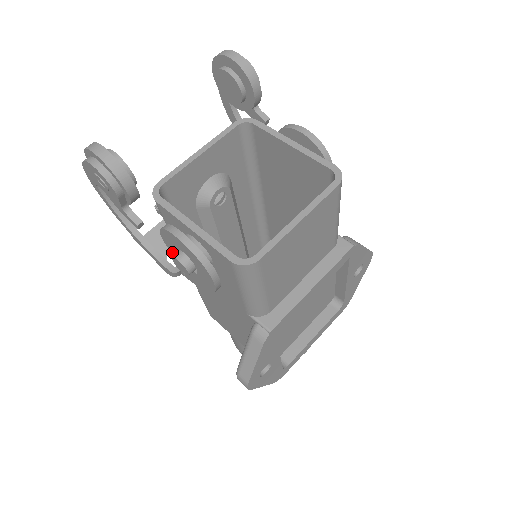
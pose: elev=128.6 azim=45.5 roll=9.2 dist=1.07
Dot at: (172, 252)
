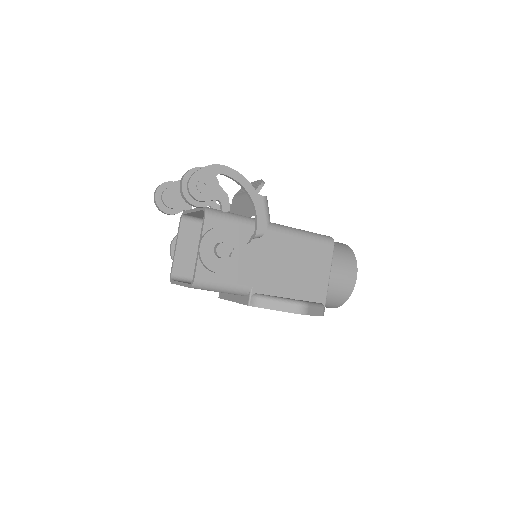
Dot at: occluded
